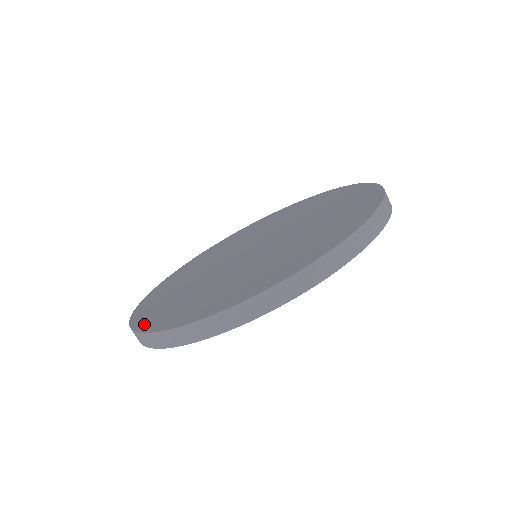
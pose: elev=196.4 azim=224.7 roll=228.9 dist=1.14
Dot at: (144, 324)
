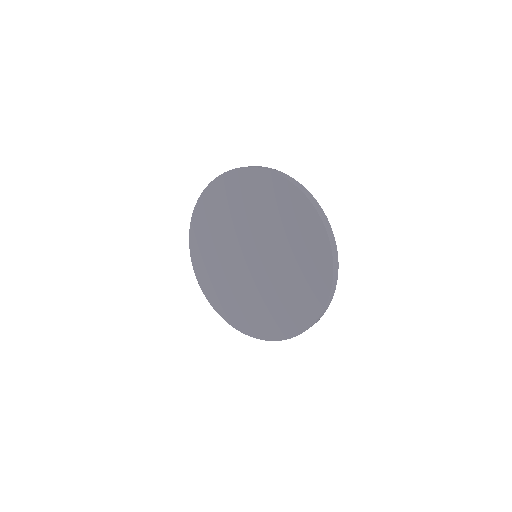
Dot at: (223, 314)
